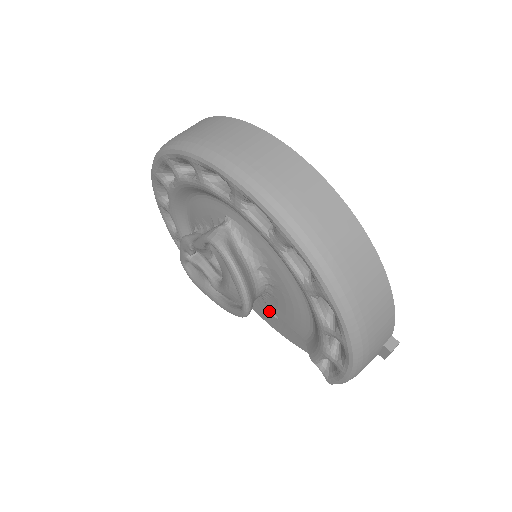
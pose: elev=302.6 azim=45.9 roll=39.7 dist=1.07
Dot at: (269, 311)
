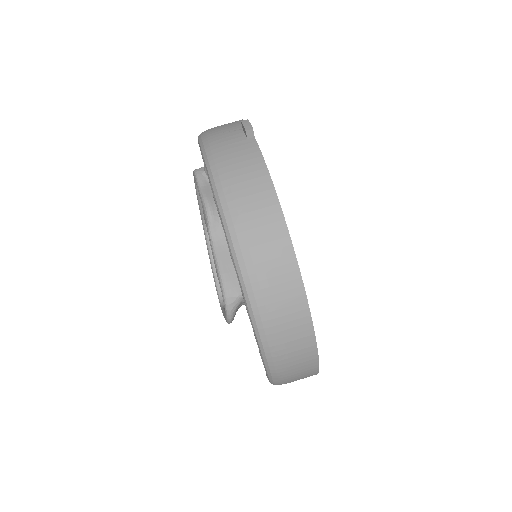
Dot at: occluded
